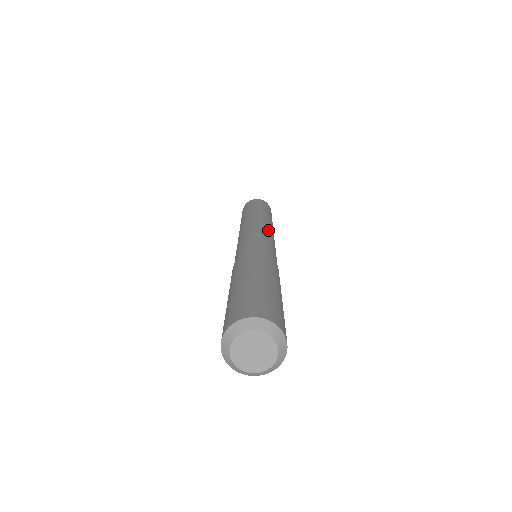
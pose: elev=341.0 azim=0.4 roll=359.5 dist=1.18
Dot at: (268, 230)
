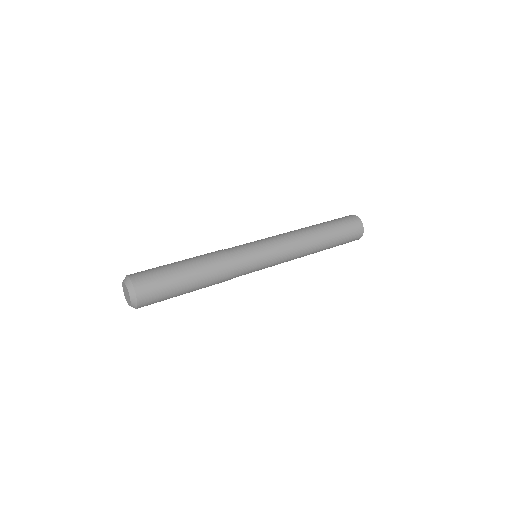
Dot at: (288, 251)
